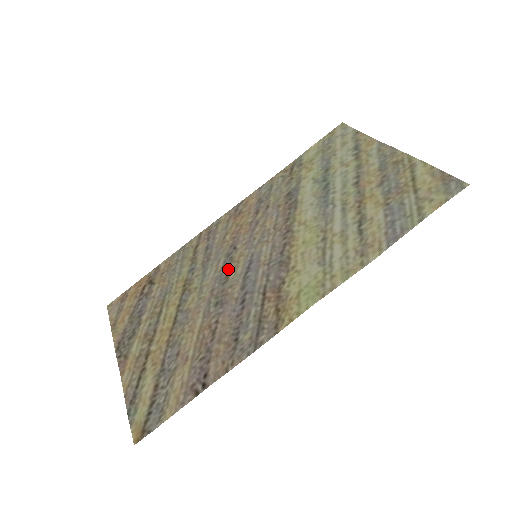
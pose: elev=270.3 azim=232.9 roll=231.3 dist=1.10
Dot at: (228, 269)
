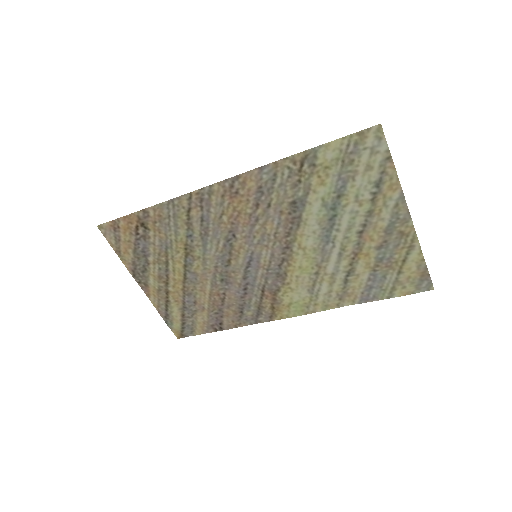
Dot at: (229, 255)
